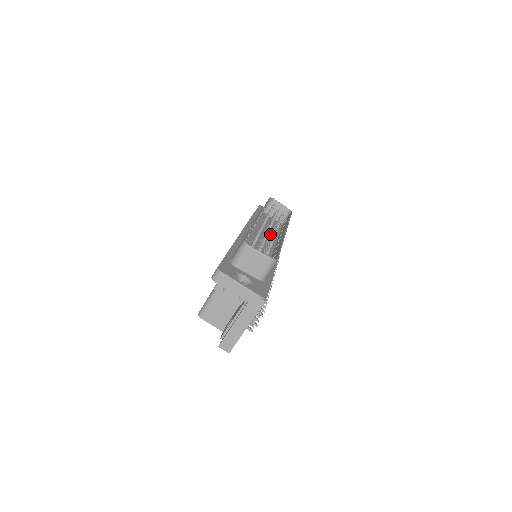
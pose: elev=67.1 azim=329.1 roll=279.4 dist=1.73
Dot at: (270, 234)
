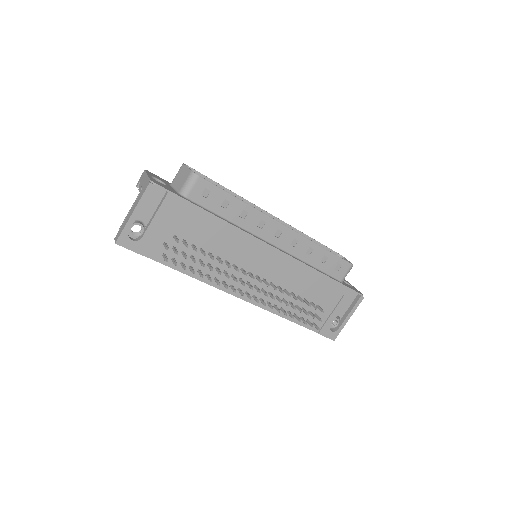
Dot at: occluded
